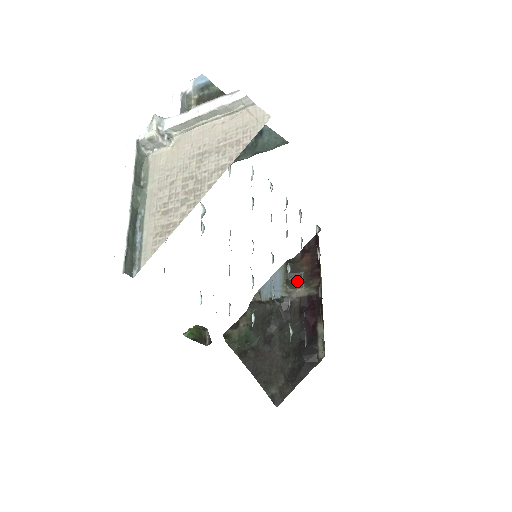
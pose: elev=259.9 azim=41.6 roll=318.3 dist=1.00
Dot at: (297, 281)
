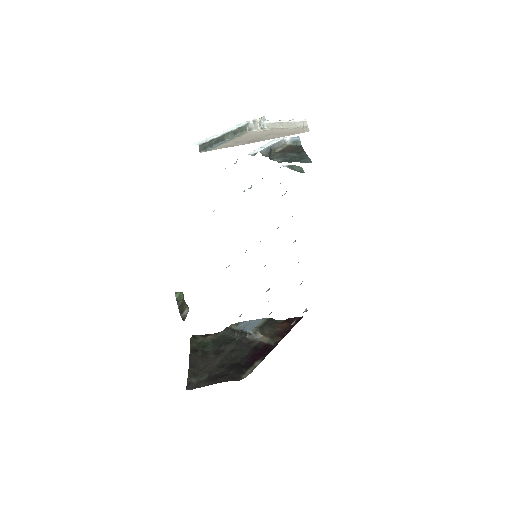
Dot at: (267, 332)
